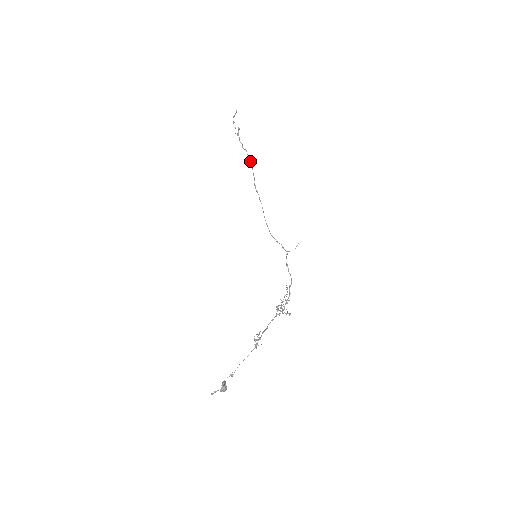
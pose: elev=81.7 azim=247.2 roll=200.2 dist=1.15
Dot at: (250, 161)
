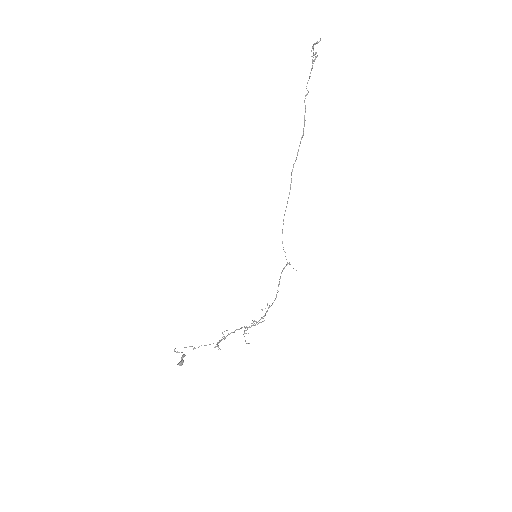
Dot at: (303, 128)
